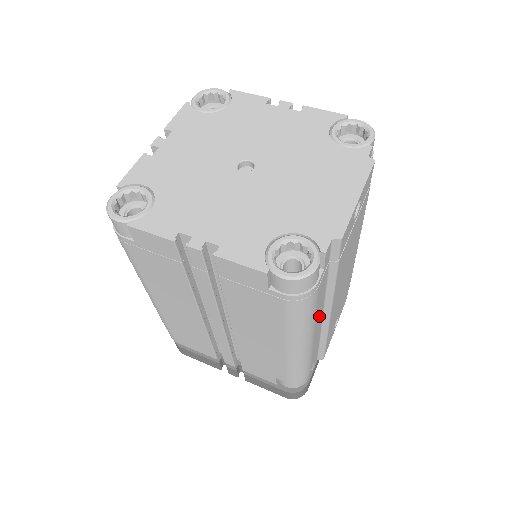
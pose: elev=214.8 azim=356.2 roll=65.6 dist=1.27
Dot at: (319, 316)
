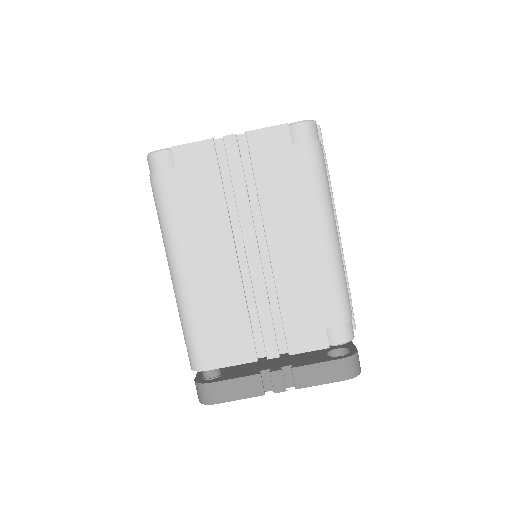
Dot at: occluded
